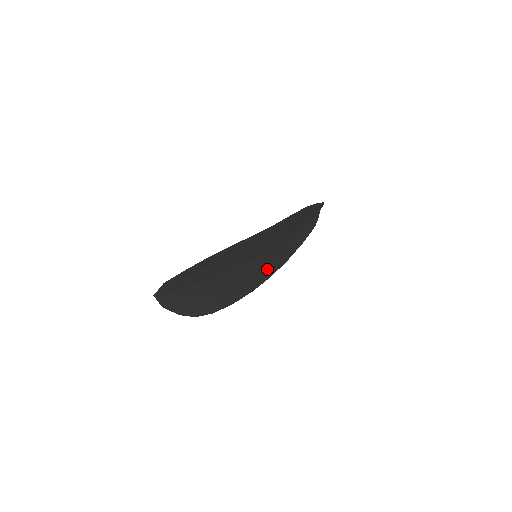
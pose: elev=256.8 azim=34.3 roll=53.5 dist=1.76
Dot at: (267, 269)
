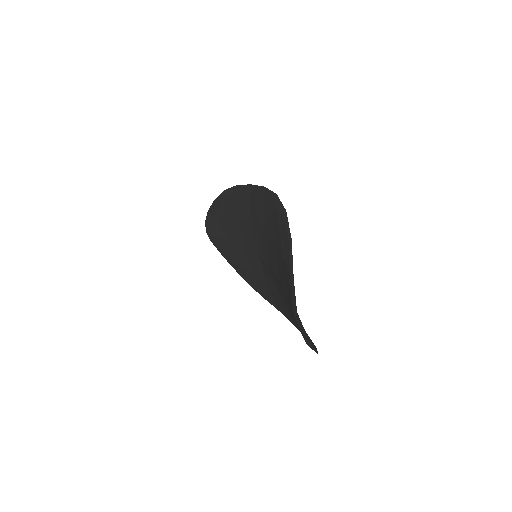
Dot at: occluded
